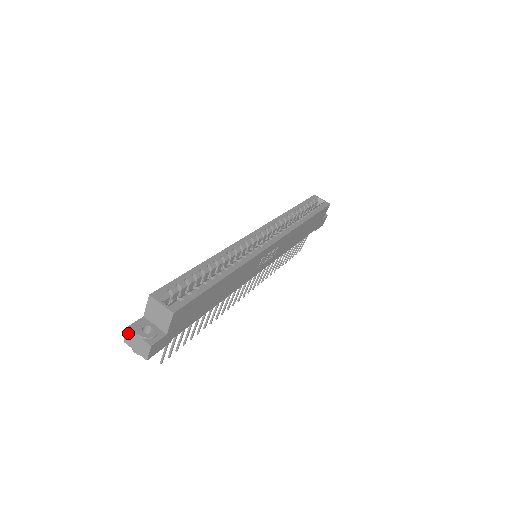
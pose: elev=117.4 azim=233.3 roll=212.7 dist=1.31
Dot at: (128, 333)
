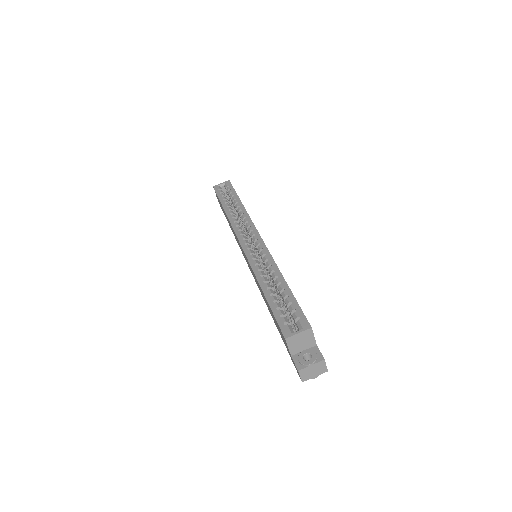
Dot at: (302, 373)
